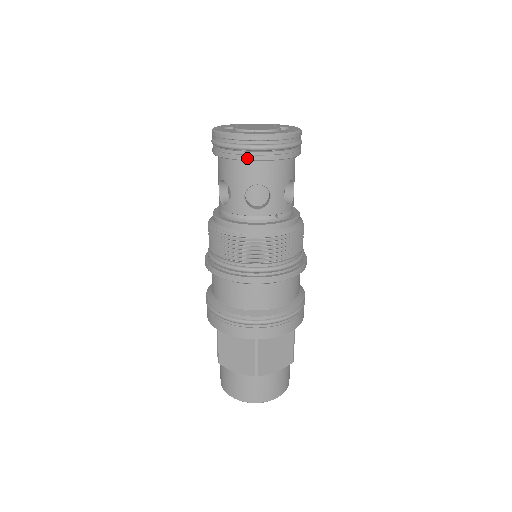
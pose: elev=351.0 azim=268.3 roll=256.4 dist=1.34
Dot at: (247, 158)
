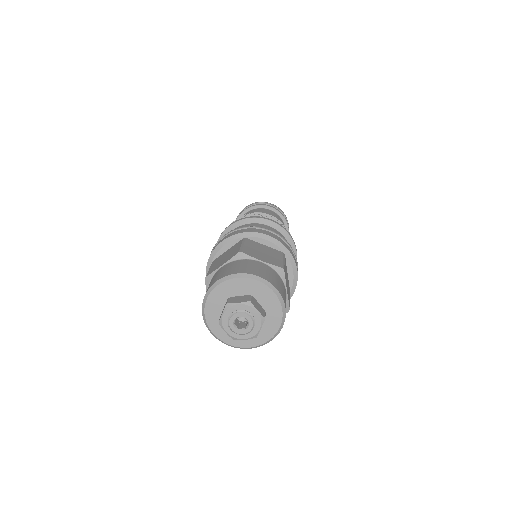
Dot at: (251, 206)
